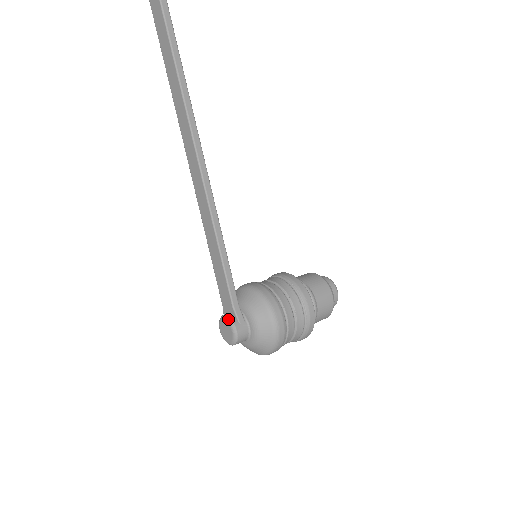
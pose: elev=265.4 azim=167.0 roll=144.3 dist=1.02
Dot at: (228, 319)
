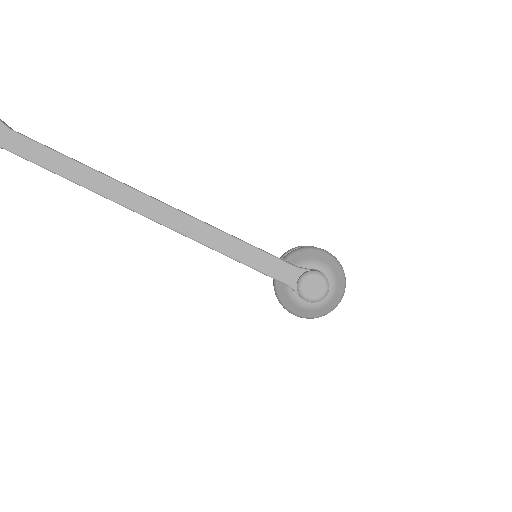
Dot at: (305, 274)
